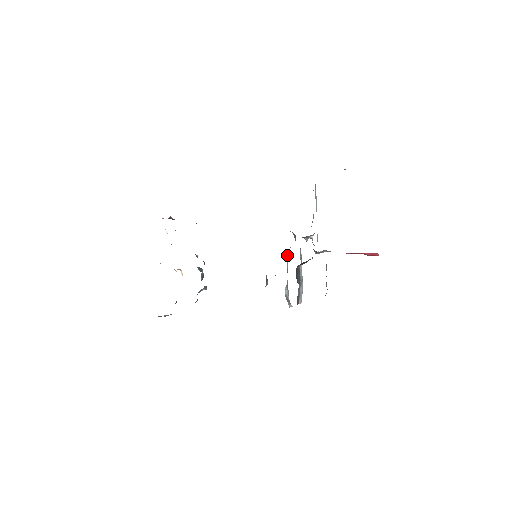
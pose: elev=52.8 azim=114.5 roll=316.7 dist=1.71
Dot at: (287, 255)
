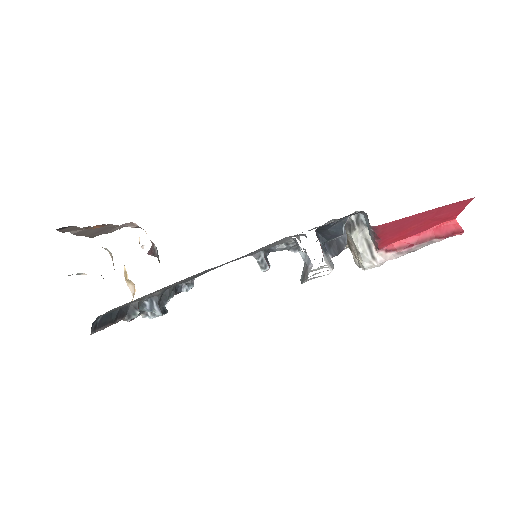
Dot at: occluded
